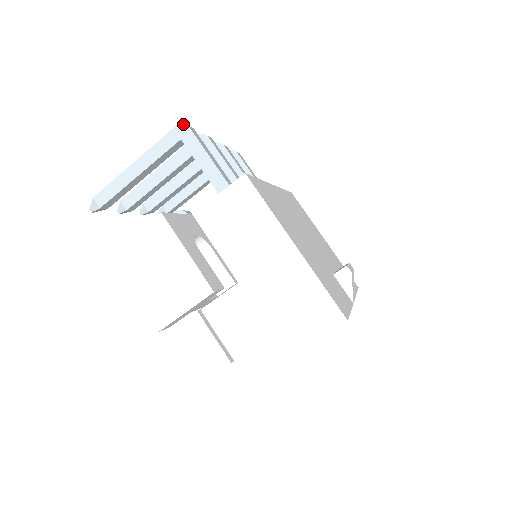
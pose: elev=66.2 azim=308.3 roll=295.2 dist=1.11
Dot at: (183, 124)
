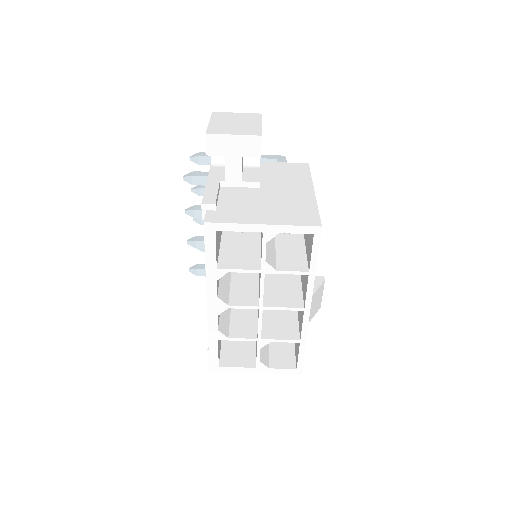
Dot at: (284, 156)
